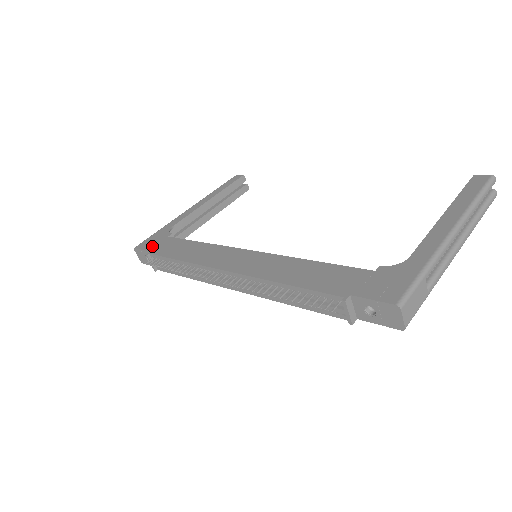
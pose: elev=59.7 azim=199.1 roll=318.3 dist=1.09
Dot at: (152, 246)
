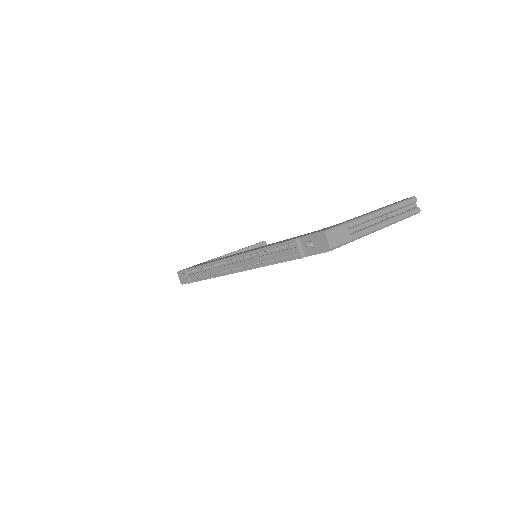
Dot at: (190, 267)
